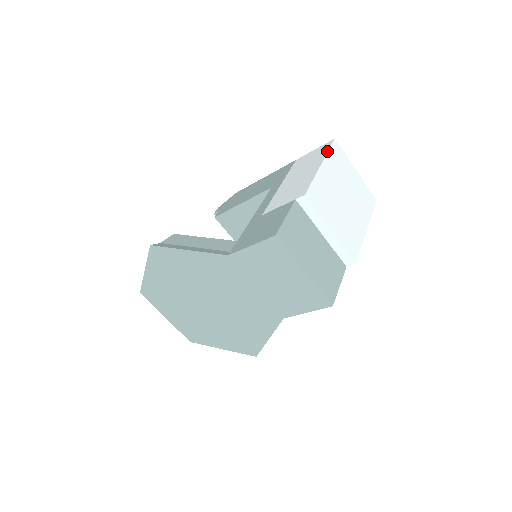
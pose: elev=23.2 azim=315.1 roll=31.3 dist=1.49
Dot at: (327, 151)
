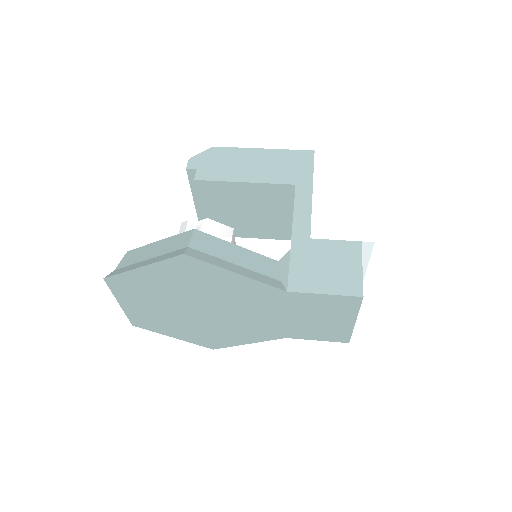
Dot at: (370, 172)
